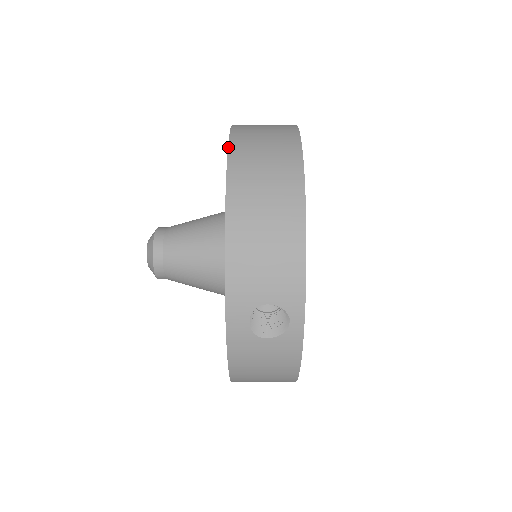
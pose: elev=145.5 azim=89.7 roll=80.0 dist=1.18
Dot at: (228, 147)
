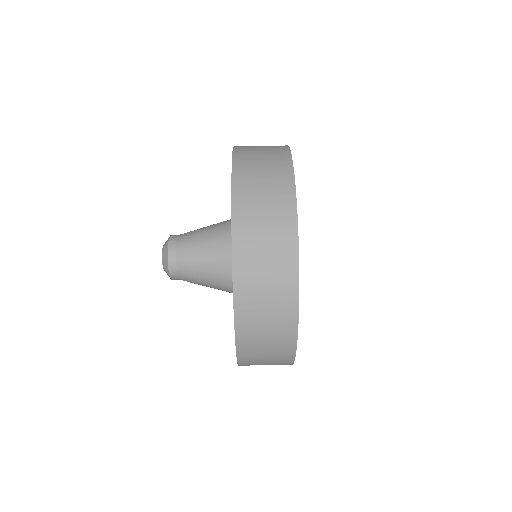
Dot at: (233, 292)
